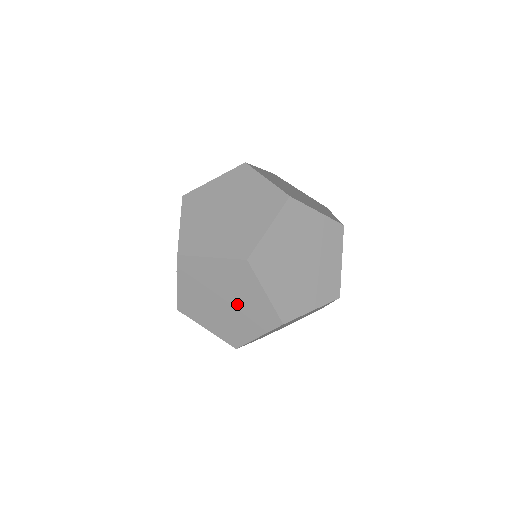
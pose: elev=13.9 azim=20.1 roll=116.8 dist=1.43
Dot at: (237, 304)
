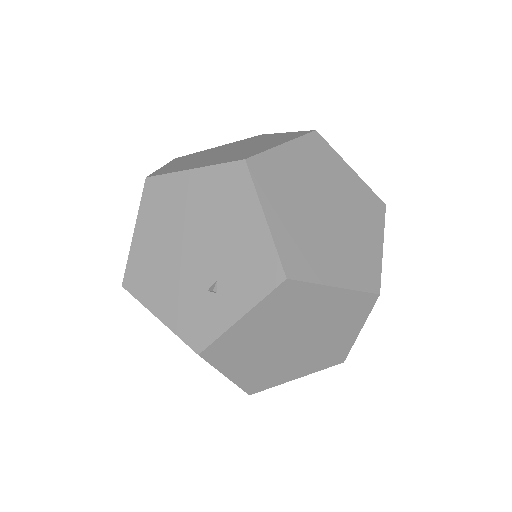
Dot at: (310, 343)
